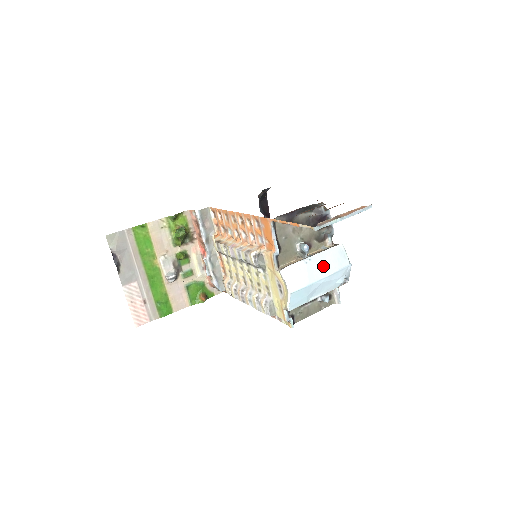
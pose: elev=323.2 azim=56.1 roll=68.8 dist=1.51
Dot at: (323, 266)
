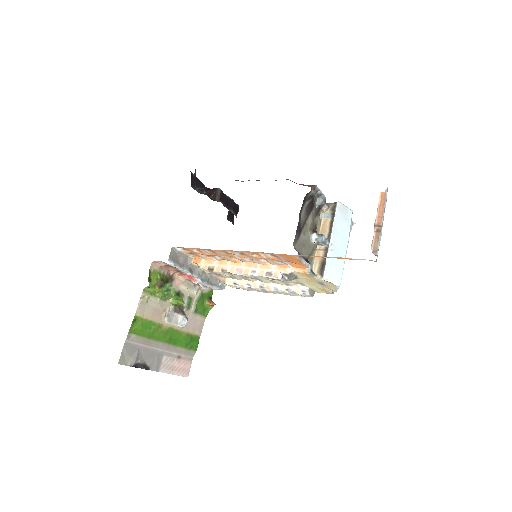
Dot at: (341, 237)
